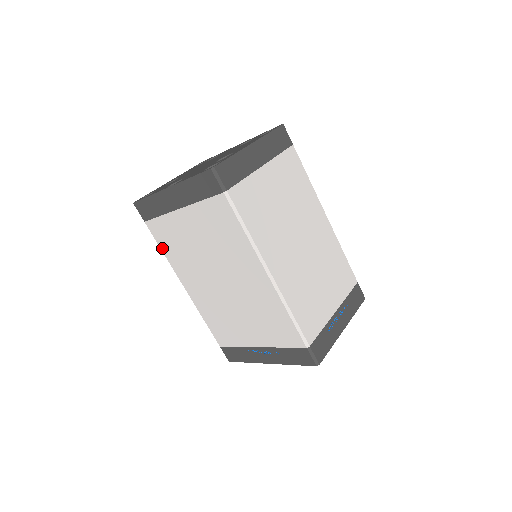
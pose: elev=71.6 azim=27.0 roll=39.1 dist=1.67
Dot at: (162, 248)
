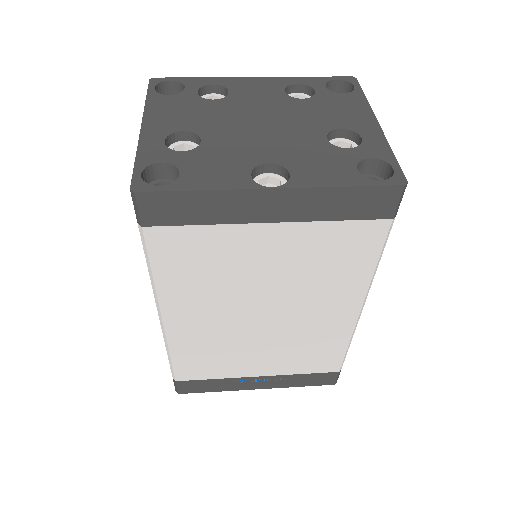
Dot at: (157, 269)
